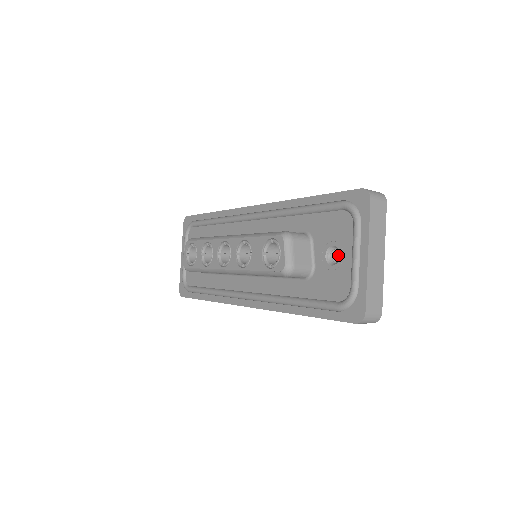
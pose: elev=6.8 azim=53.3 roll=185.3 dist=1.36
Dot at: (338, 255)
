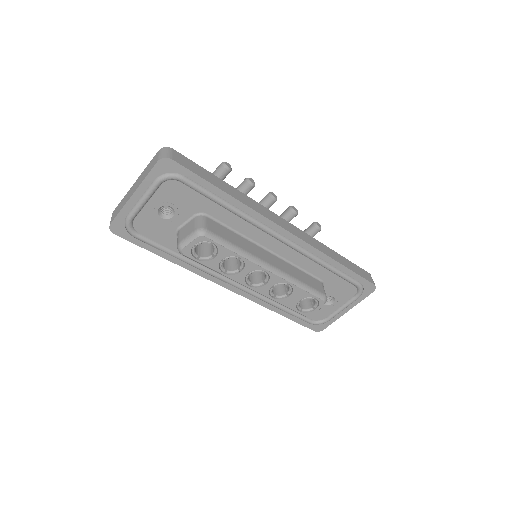
Dot at: occluded
